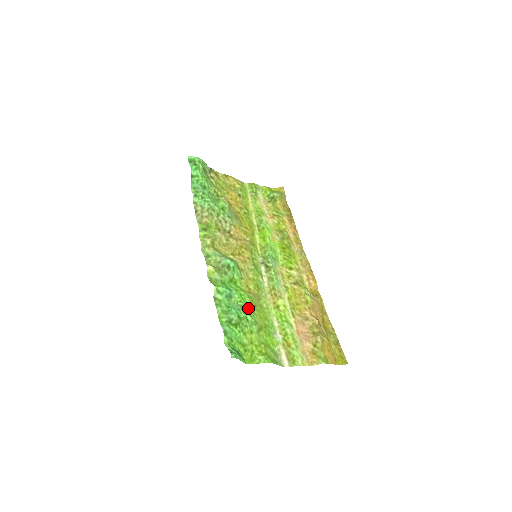
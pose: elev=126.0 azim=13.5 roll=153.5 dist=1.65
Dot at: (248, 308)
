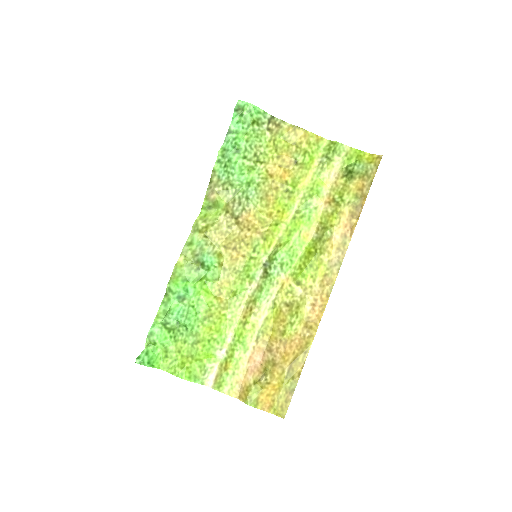
Dot at: (196, 317)
